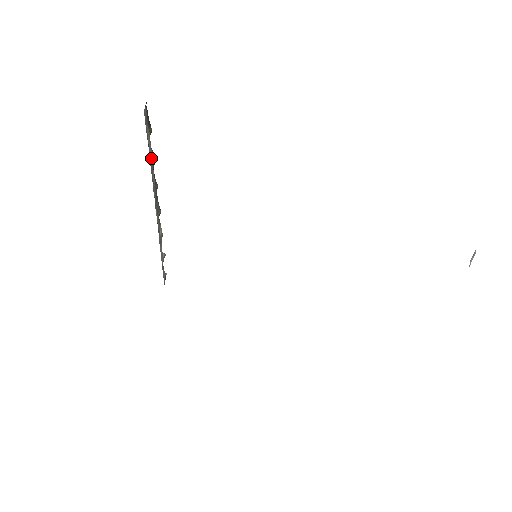
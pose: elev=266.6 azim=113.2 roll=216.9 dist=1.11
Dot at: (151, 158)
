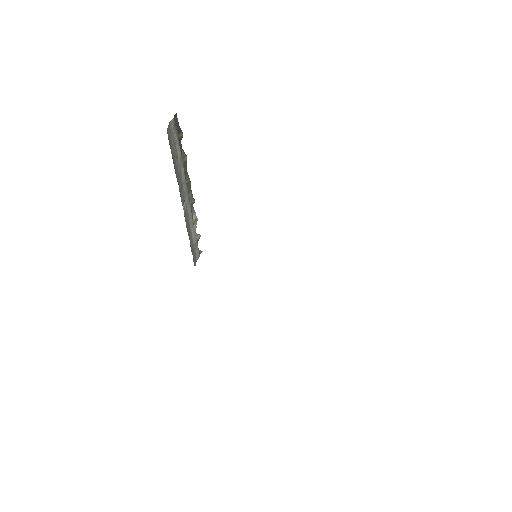
Dot at: (180, 159)
